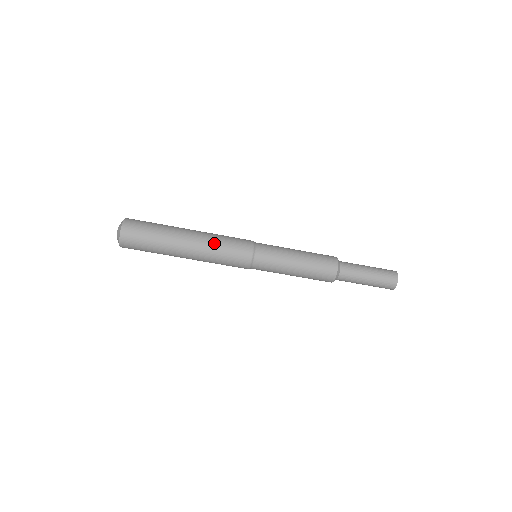
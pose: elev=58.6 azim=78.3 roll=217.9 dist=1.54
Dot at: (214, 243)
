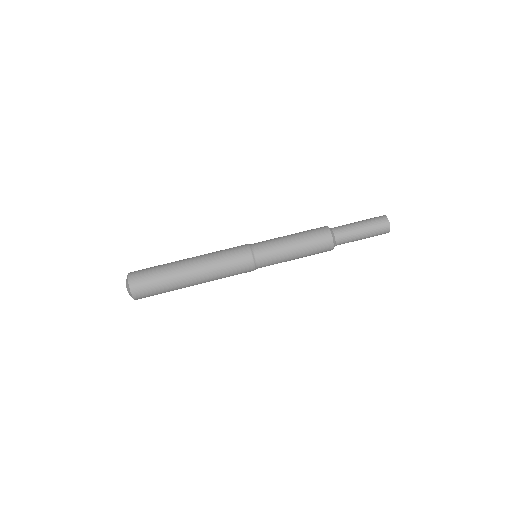
Dot at: (213, 256)
